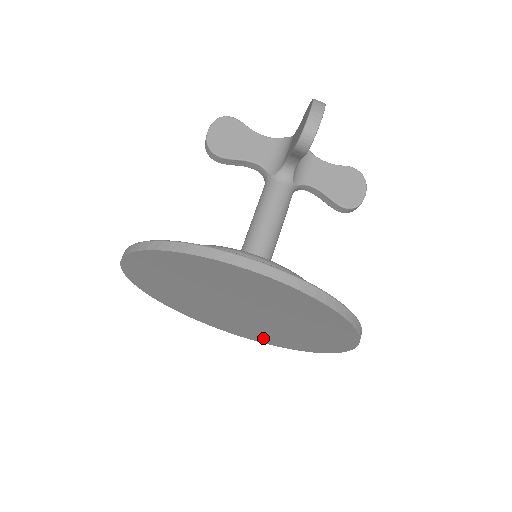
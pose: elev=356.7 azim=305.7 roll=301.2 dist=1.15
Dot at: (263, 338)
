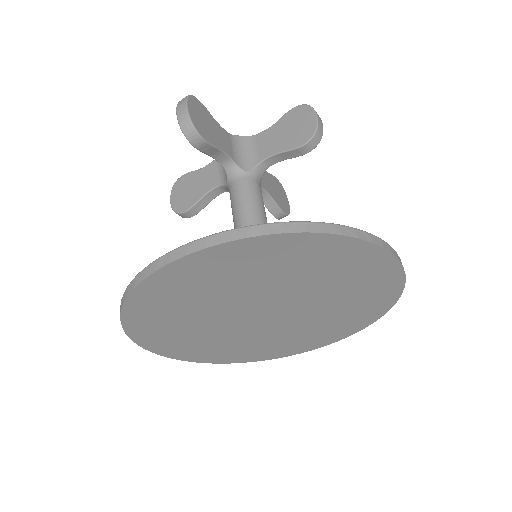
Dot at: (223, 354)
